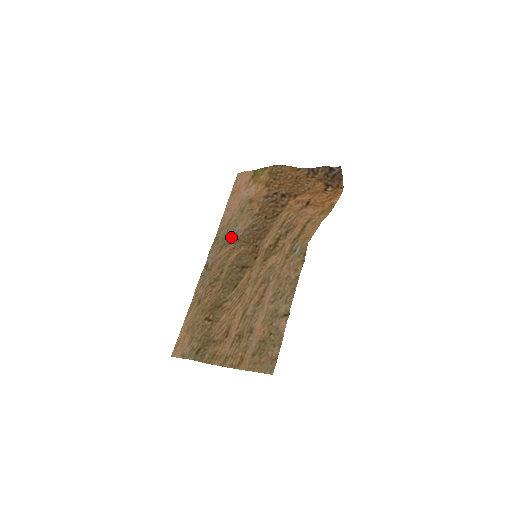
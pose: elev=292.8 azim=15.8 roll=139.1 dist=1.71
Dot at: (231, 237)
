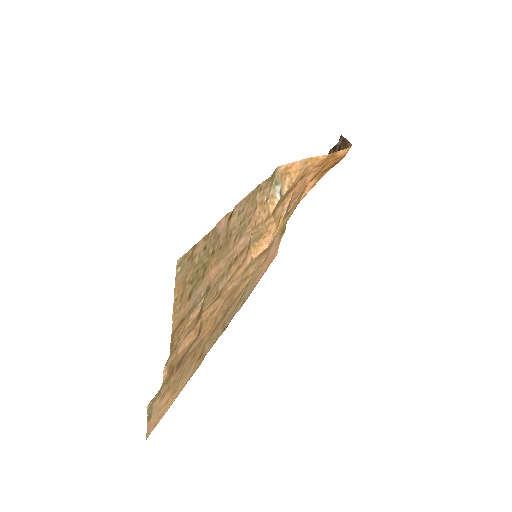
Dot at: occluded
